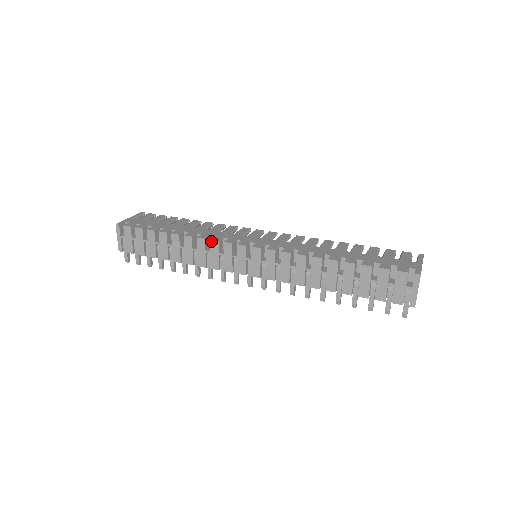
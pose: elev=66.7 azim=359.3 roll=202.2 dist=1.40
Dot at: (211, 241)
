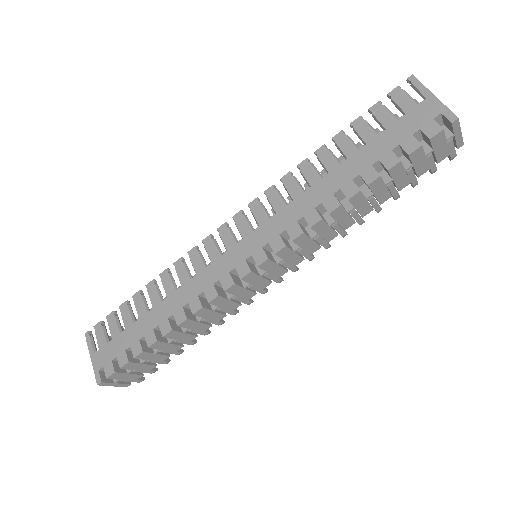
Dot at: (211, 303)
